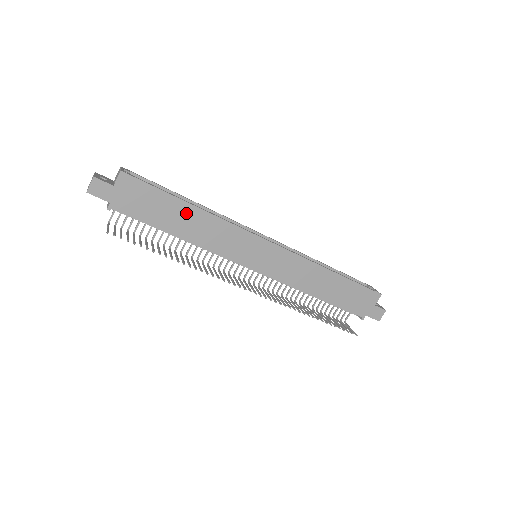
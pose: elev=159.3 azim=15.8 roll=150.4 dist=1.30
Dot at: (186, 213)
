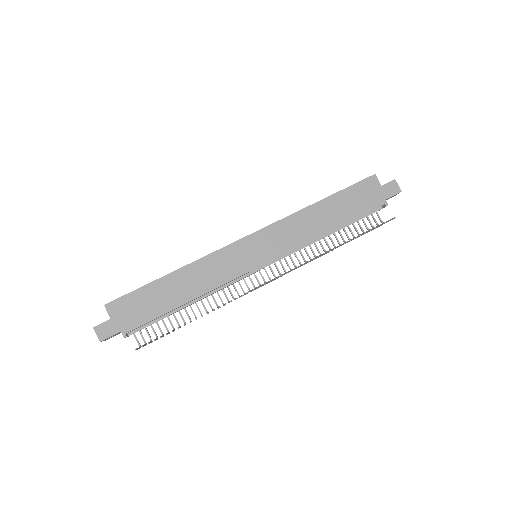
Dot at: (173, 283)
